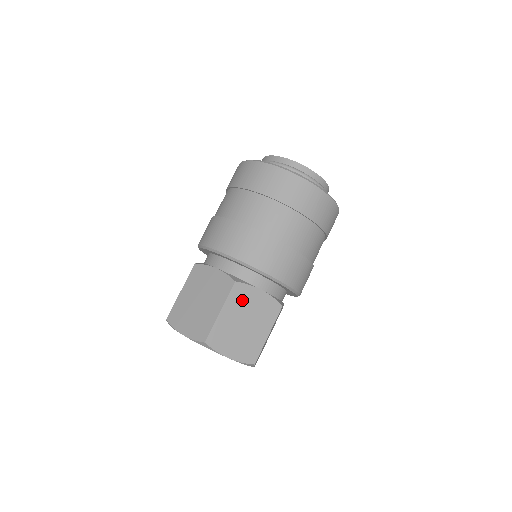
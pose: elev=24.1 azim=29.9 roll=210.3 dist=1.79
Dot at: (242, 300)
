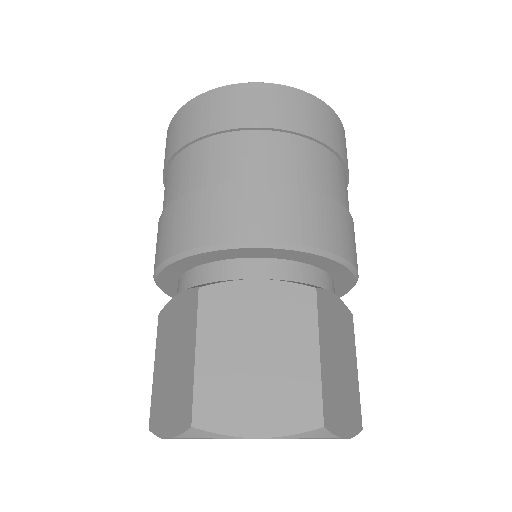
Dot at: (229, 313)
